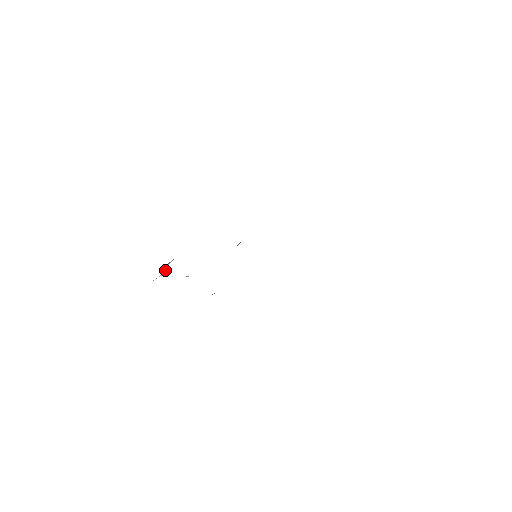
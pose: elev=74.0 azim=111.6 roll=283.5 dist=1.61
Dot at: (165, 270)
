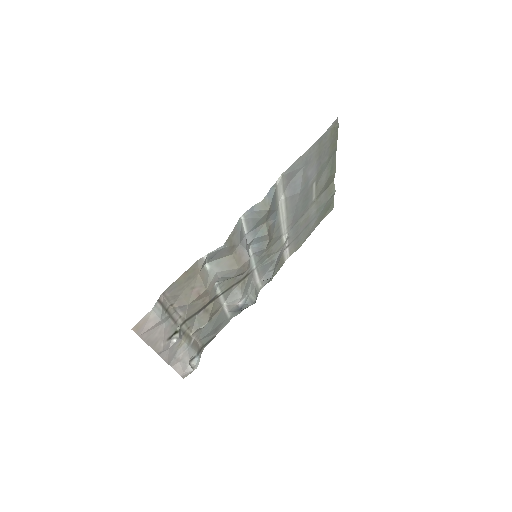
Dot at: (190, 366)
